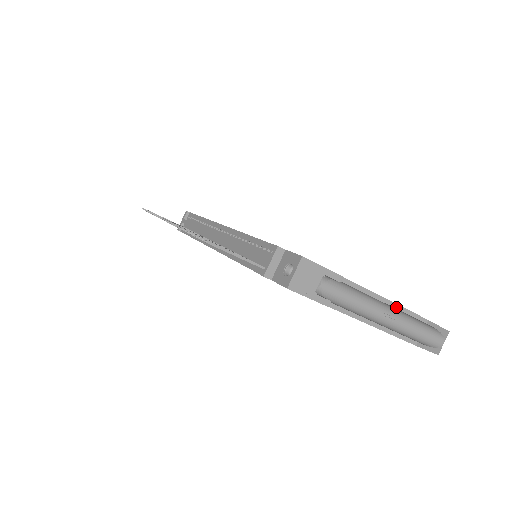
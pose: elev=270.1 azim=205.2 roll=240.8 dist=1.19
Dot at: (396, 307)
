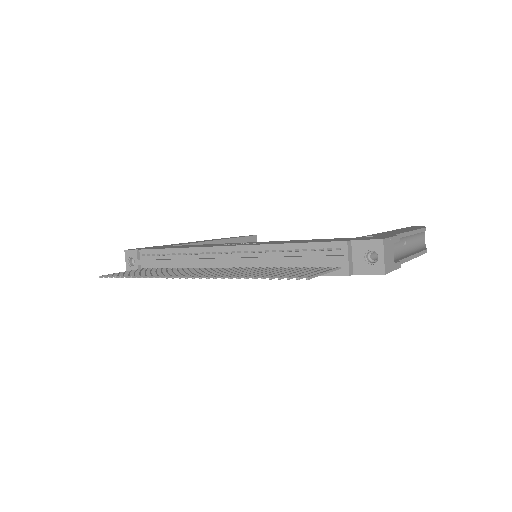
Dot at: (415, 233)
